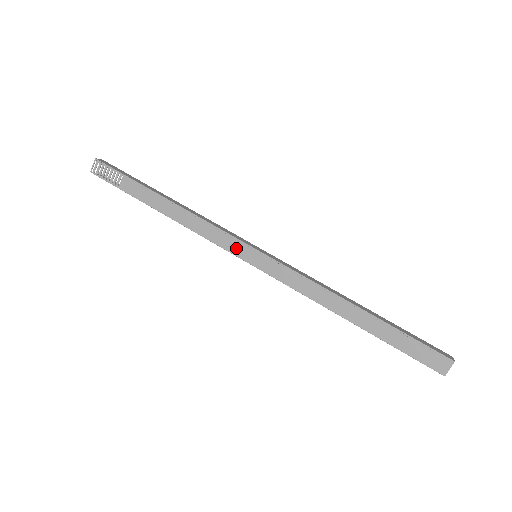
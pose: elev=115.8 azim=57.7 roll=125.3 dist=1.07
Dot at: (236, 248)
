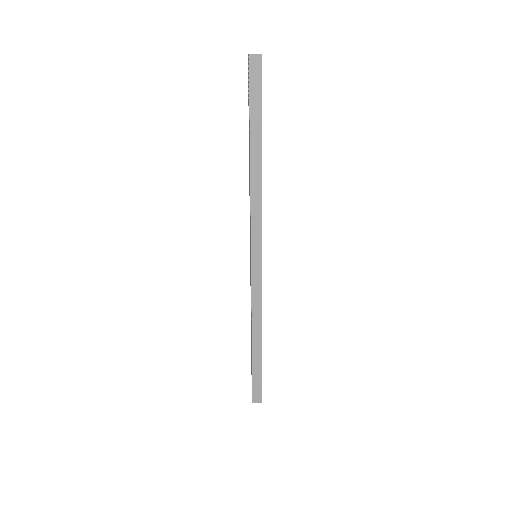
Dot at: (250, 239)
